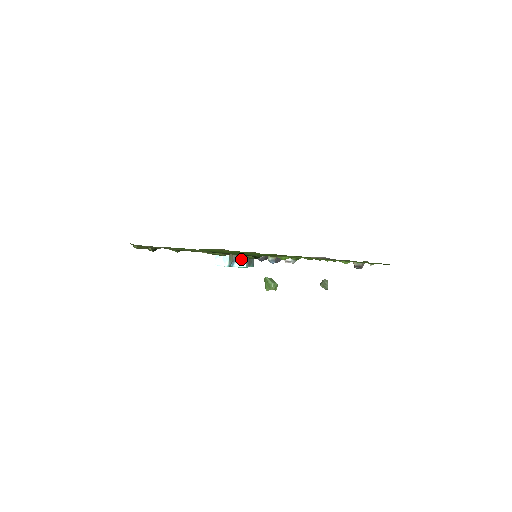
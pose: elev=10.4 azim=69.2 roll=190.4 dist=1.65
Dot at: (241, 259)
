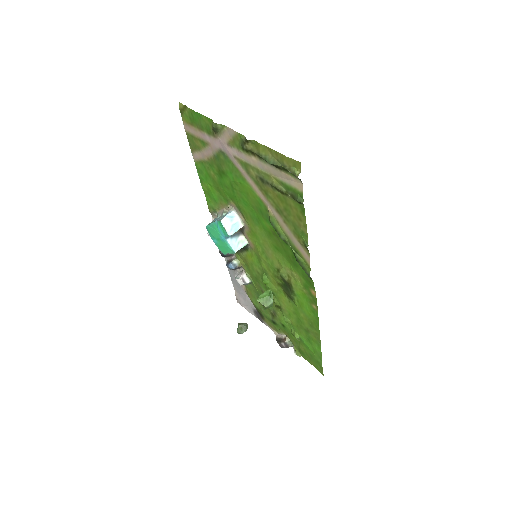
Dot at: (239, 242)
